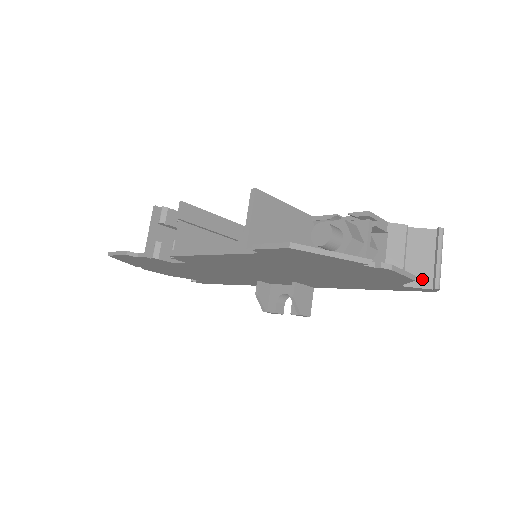
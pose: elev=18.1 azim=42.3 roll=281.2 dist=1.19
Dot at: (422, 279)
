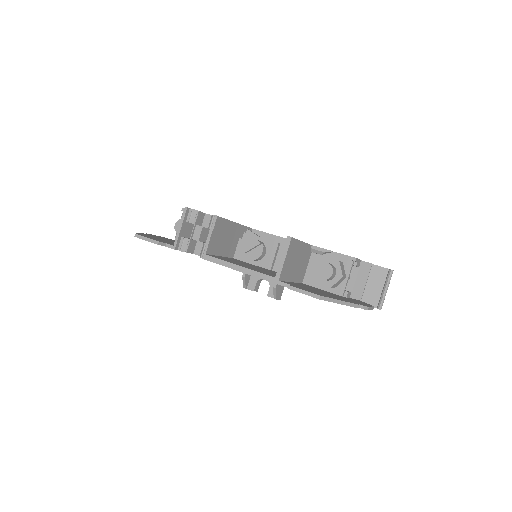
Dot at: (372, 301)
